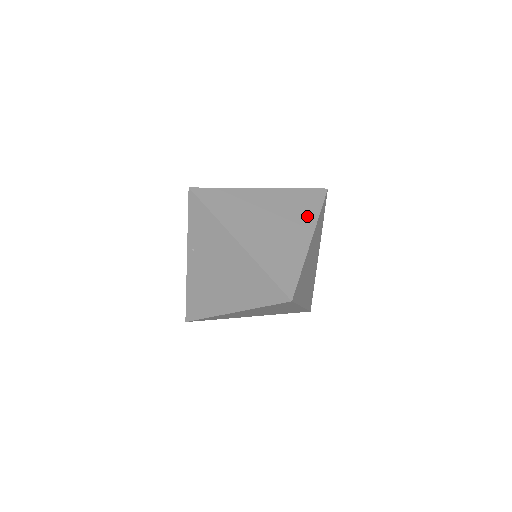
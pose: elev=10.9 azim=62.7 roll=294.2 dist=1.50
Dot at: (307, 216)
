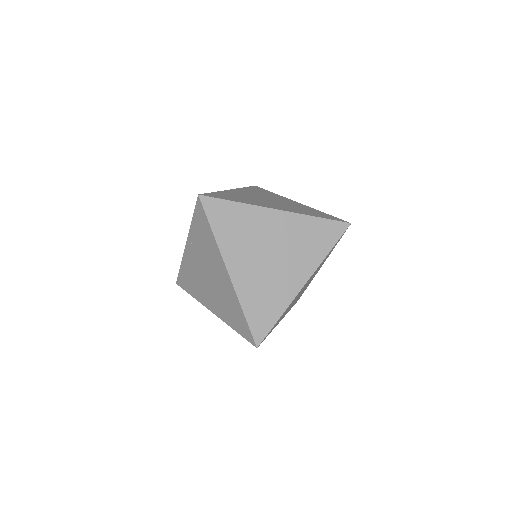
Dot at: (312, 255)
